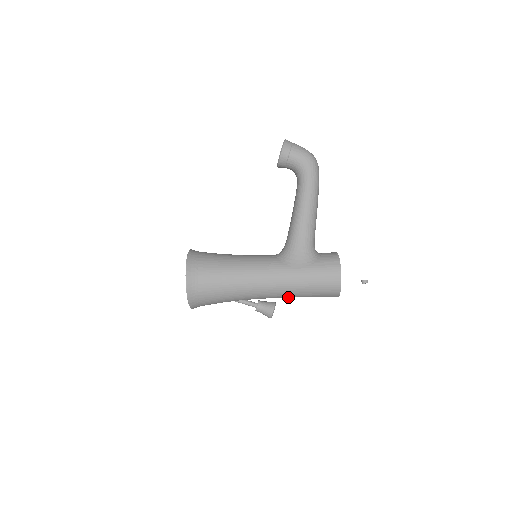
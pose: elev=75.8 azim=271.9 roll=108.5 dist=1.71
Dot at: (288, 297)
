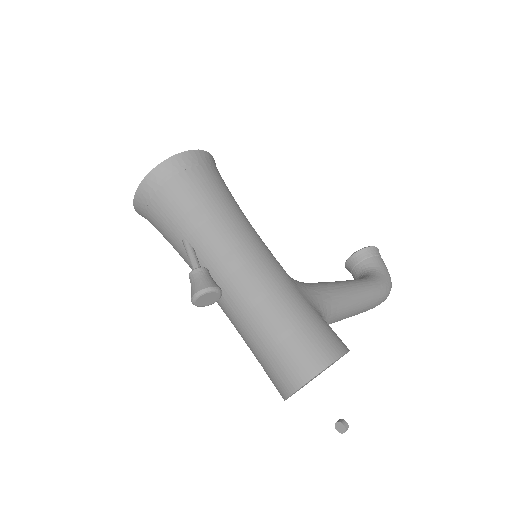
Dot at: (241, 313)
